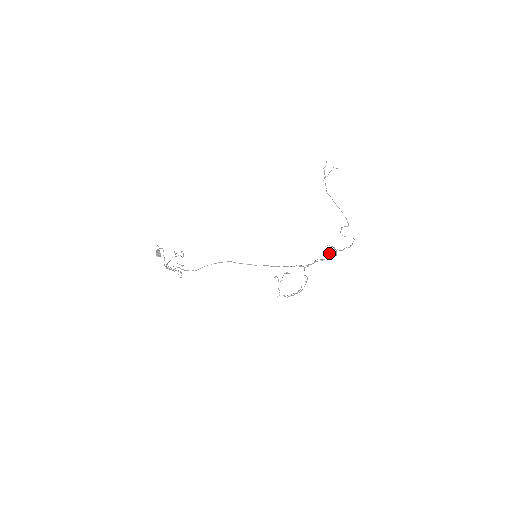
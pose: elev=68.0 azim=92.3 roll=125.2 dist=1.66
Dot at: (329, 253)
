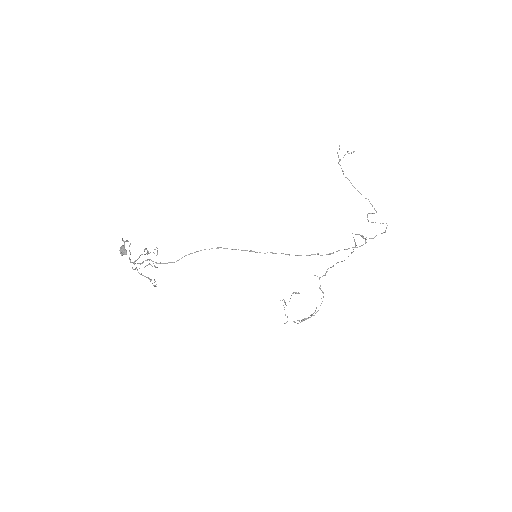
Dot at: occluded
